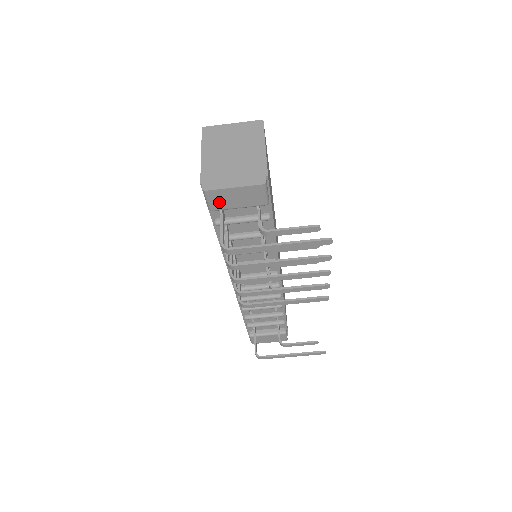
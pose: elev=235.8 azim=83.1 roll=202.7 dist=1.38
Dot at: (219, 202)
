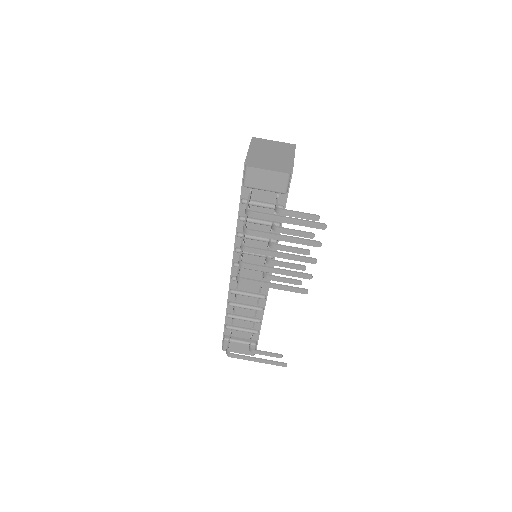
Dot at: (253, 180)
